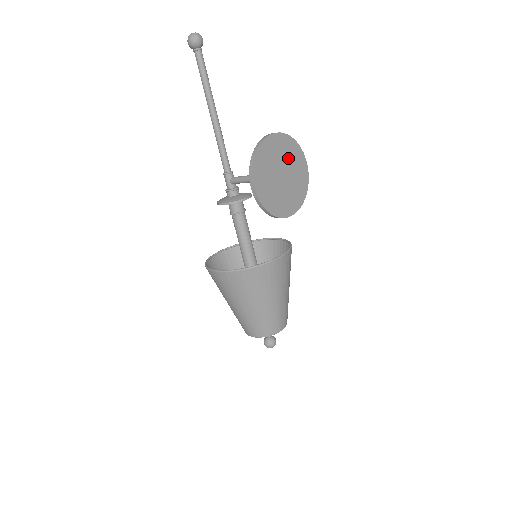
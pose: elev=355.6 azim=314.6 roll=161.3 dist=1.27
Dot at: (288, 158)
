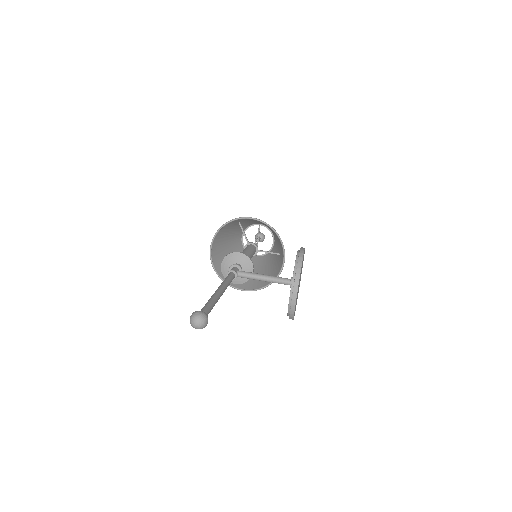
Dot at: occluded
